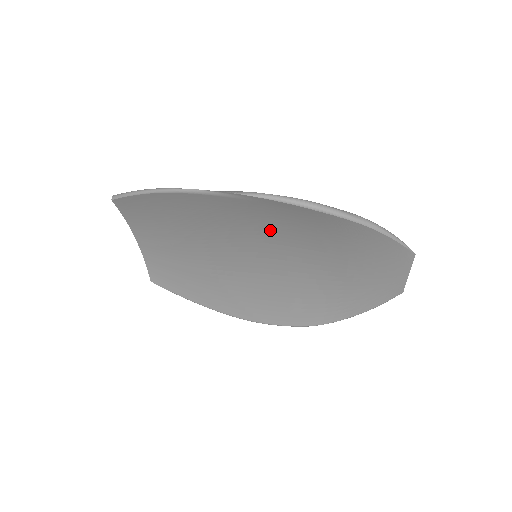
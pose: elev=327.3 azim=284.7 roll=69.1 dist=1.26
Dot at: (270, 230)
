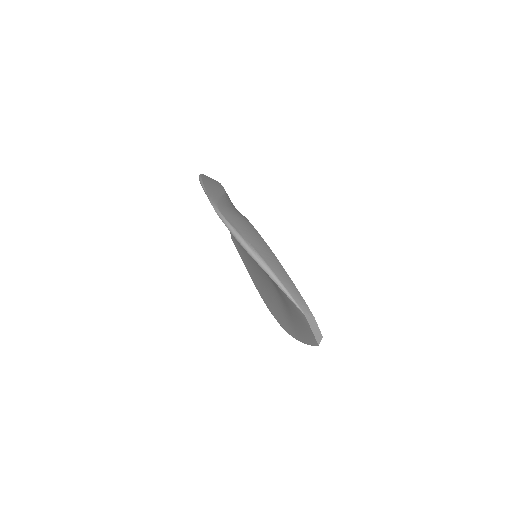
Dot at: occluded
